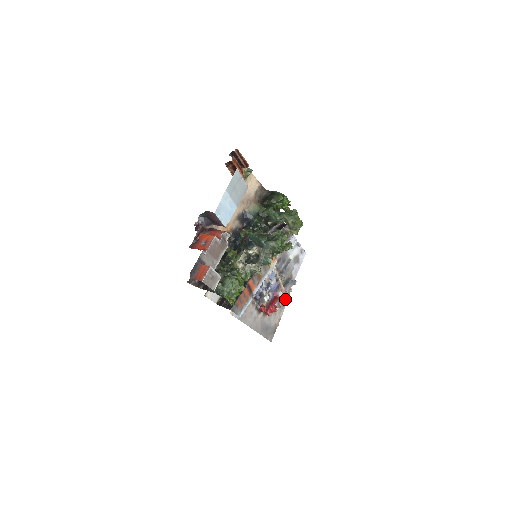
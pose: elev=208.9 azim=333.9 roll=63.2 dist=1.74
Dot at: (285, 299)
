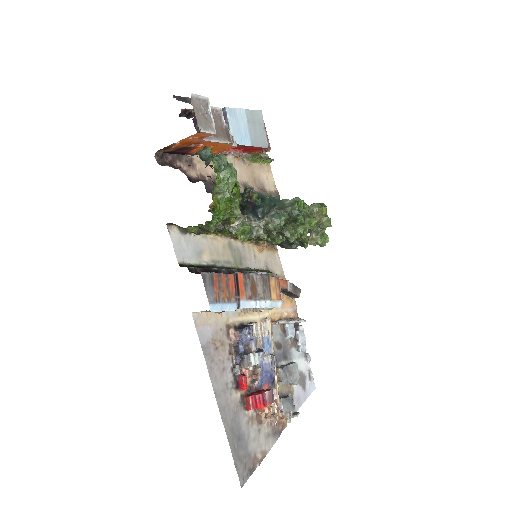
Dot at: (278, 424)
